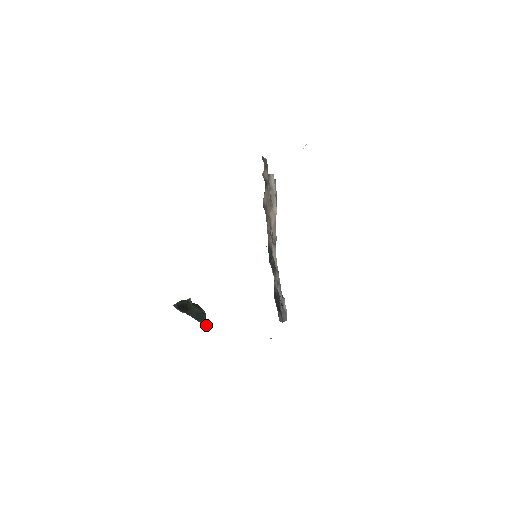
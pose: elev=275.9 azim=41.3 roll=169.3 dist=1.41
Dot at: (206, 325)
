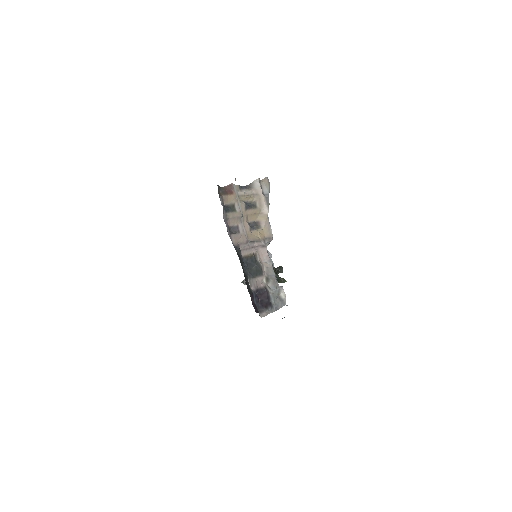
Dot at: occluded
